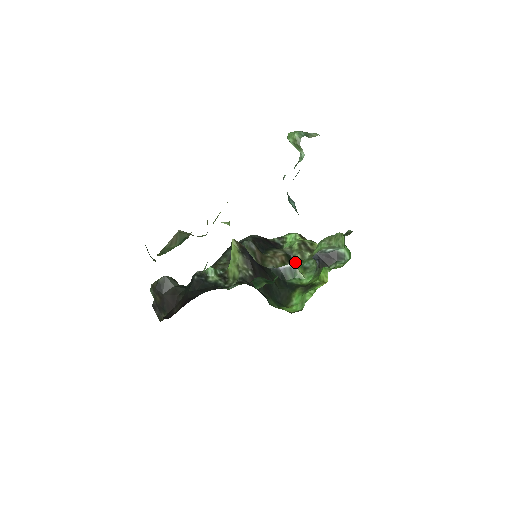
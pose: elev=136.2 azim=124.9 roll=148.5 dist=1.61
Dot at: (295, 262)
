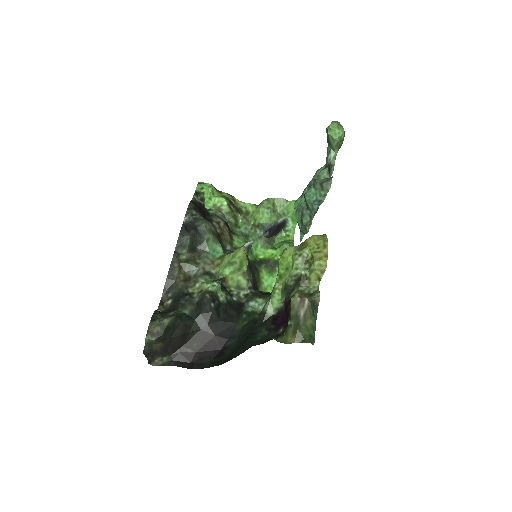
Dot at: (233, 229)
